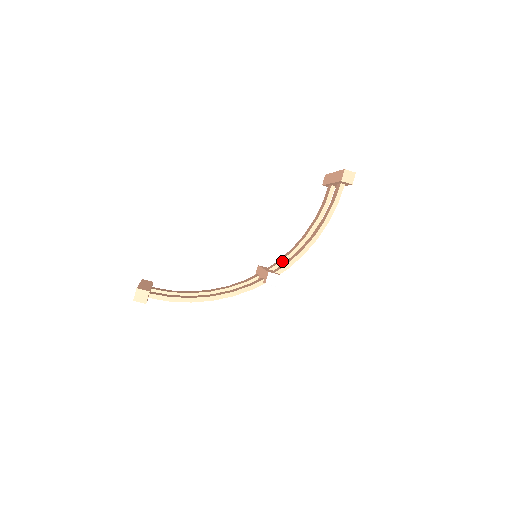
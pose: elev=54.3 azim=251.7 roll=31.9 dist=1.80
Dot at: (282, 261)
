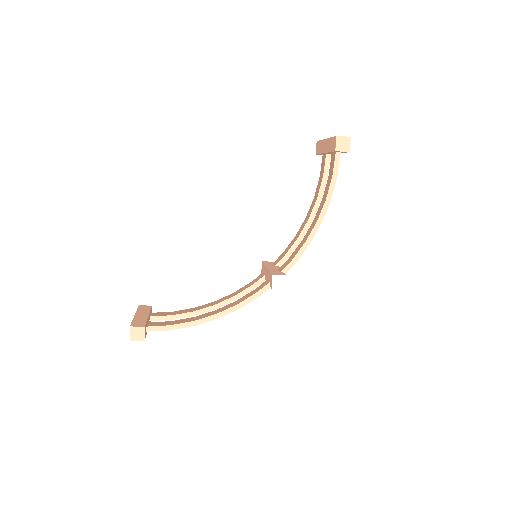
Dot at: (287, 253)
